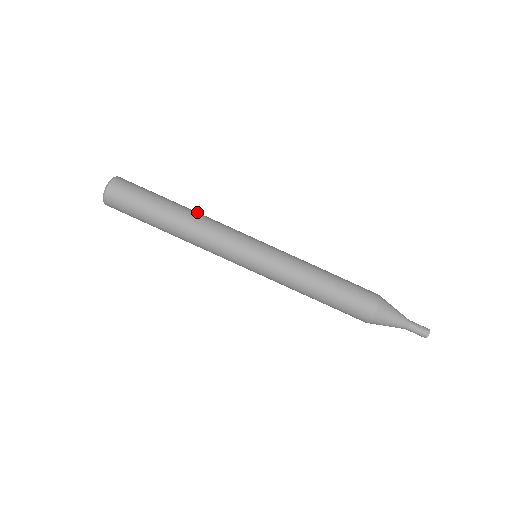
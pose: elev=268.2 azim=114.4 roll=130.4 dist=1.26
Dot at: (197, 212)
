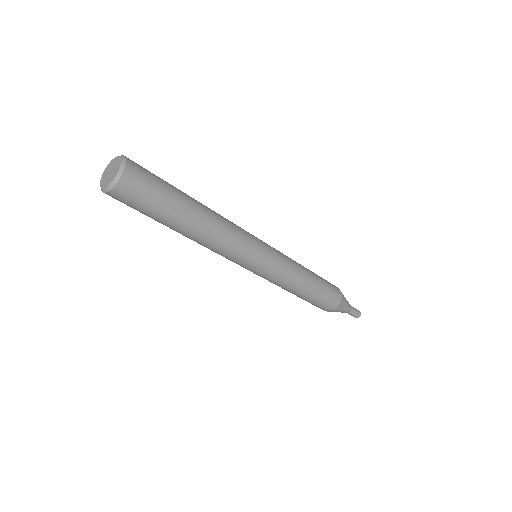
Dot at: occluded
